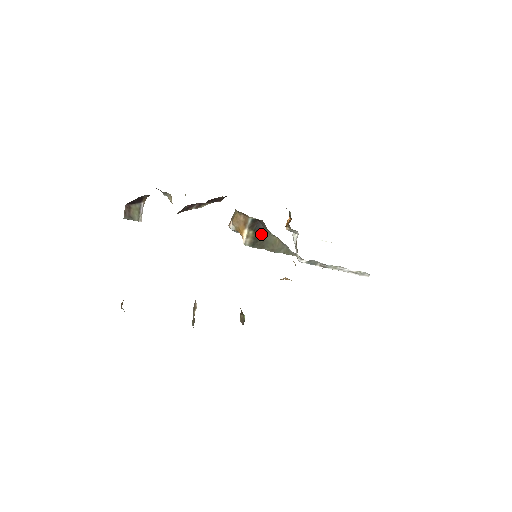
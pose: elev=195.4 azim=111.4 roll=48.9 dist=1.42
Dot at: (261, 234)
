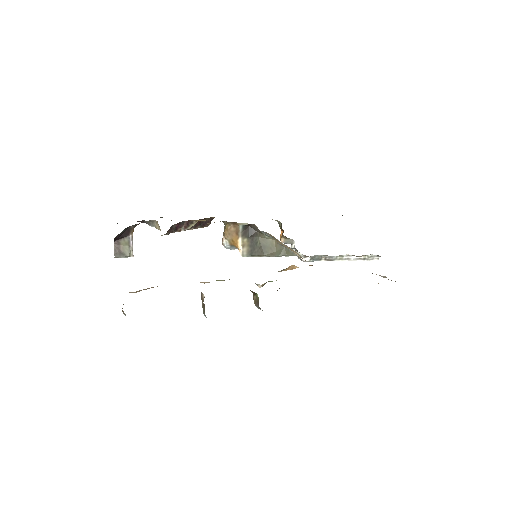
Dot at: (256, 240)
